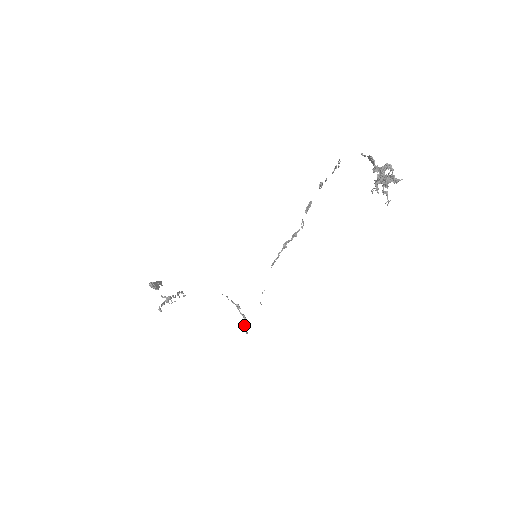
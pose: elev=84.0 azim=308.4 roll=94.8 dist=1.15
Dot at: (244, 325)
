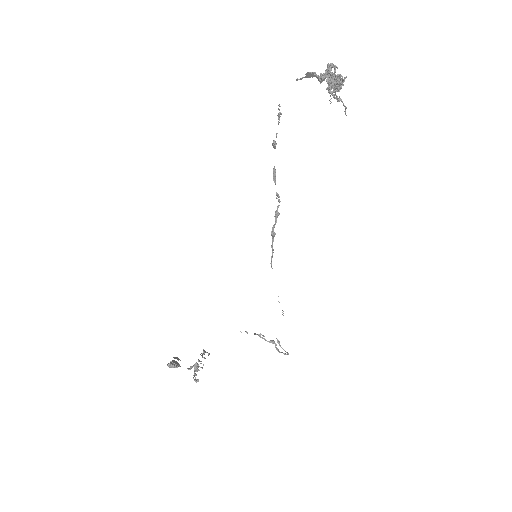
Dot at: occluded
